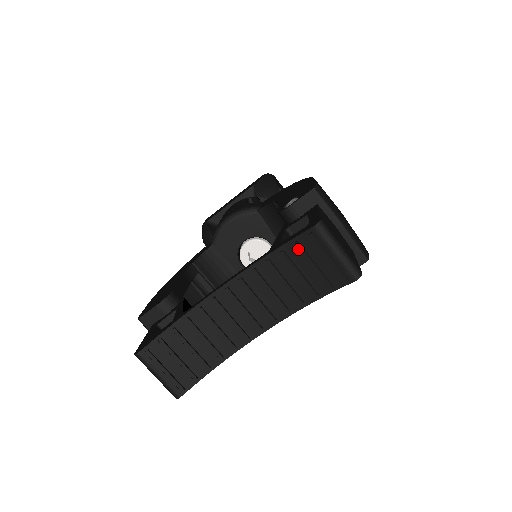
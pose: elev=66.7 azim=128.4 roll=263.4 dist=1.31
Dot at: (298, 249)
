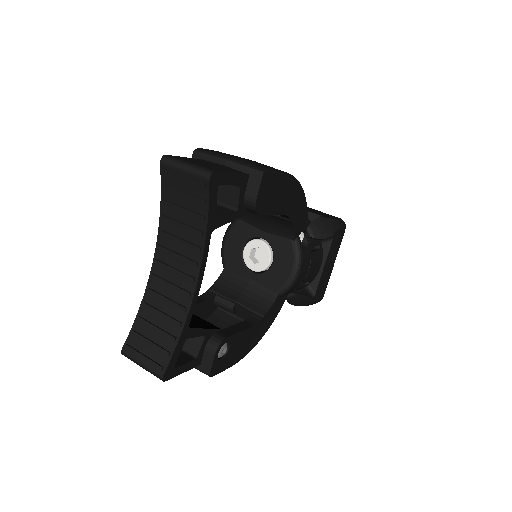
Dot at: (167, 189)
